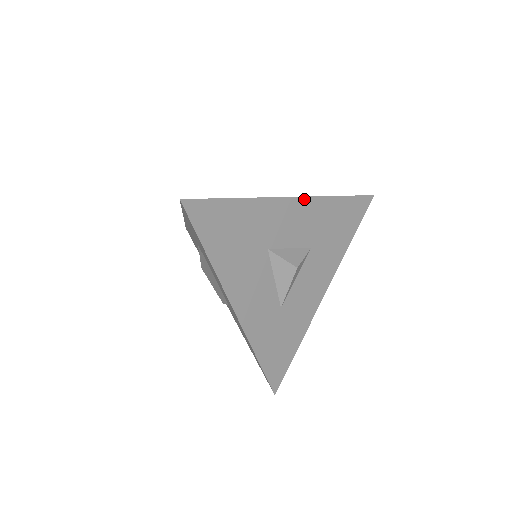
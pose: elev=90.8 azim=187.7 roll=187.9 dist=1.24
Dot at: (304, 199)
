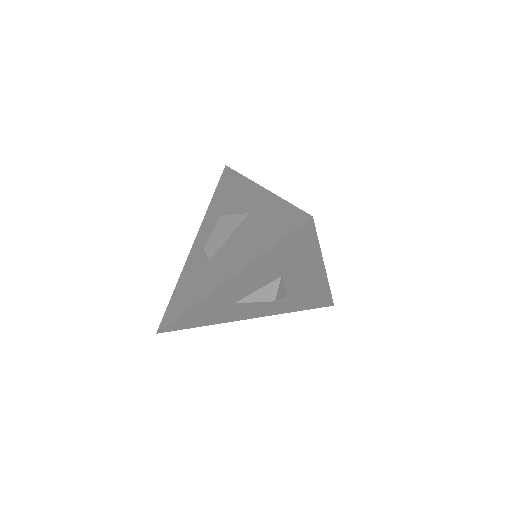
Dot at: (325, 275)
